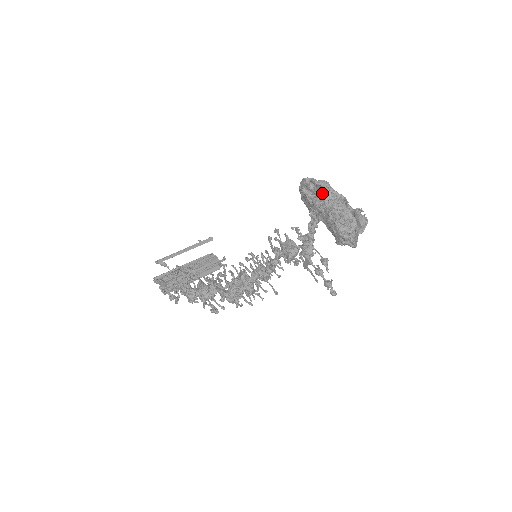
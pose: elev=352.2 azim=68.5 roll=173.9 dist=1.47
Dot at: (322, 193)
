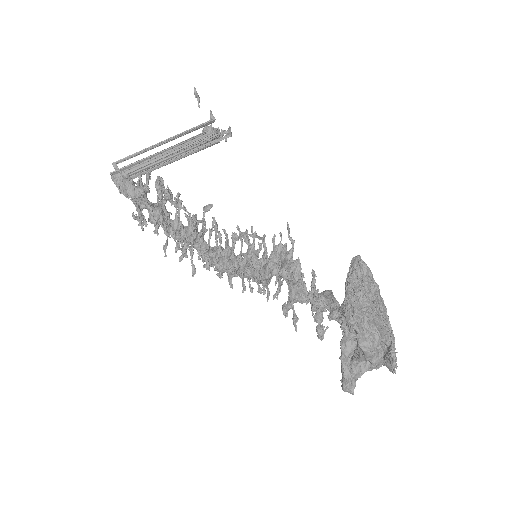
Dot at: (358, 352)
